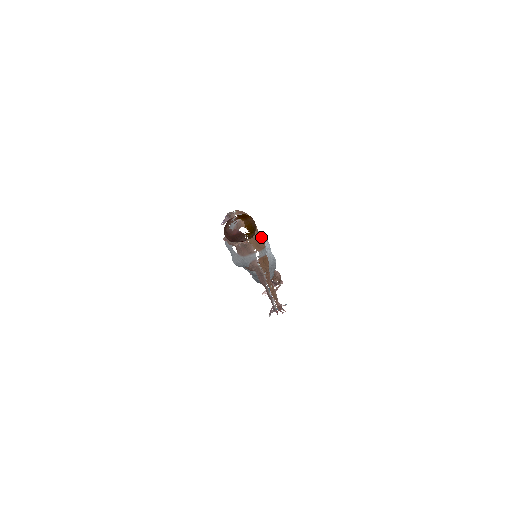
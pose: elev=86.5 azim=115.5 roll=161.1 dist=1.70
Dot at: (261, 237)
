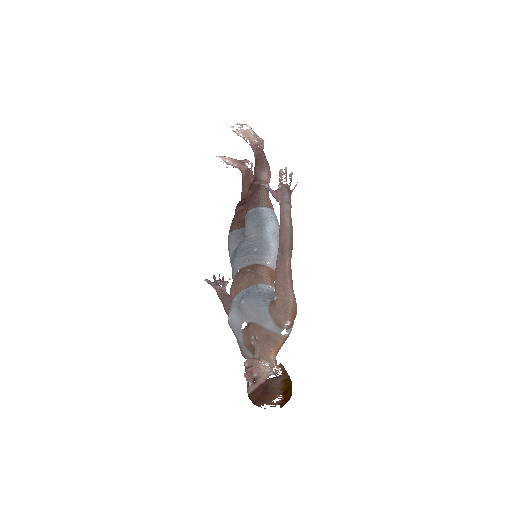
Dot at: occluded
